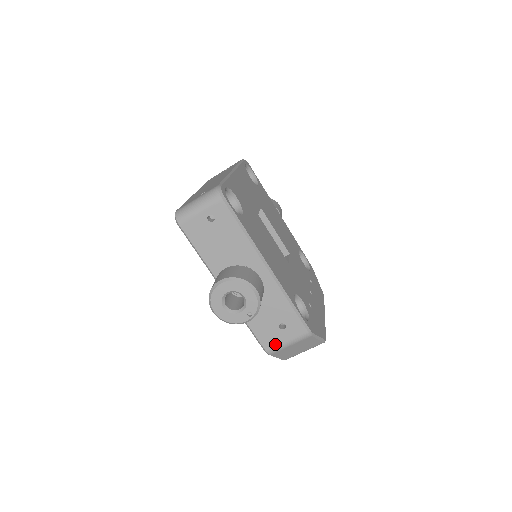
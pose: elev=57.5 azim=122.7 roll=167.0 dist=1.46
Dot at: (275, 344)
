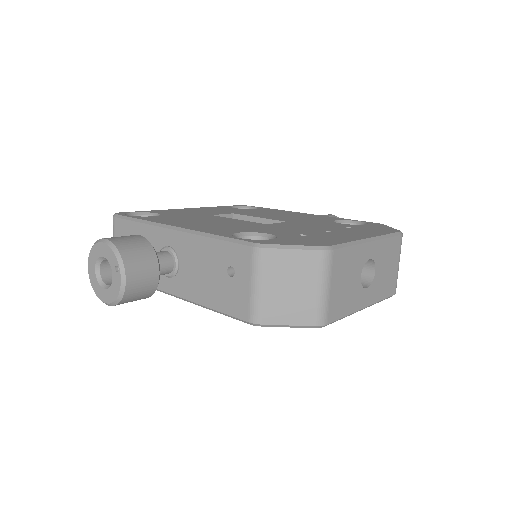
Dot at: (246, 302)
